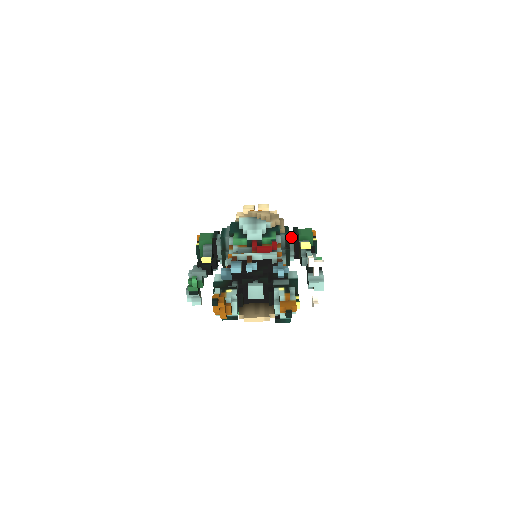
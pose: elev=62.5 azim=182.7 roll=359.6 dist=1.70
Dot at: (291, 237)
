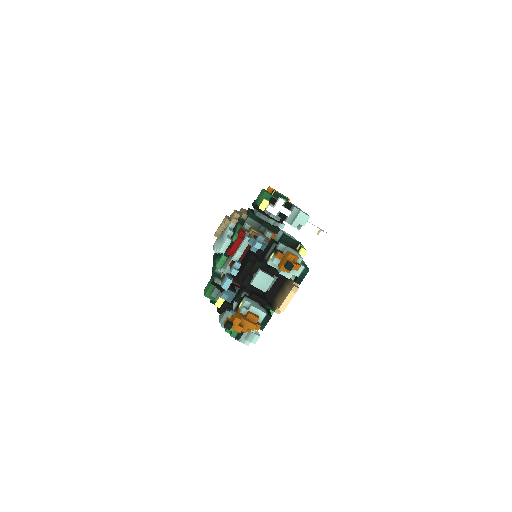
Dot at: (255, 213)
